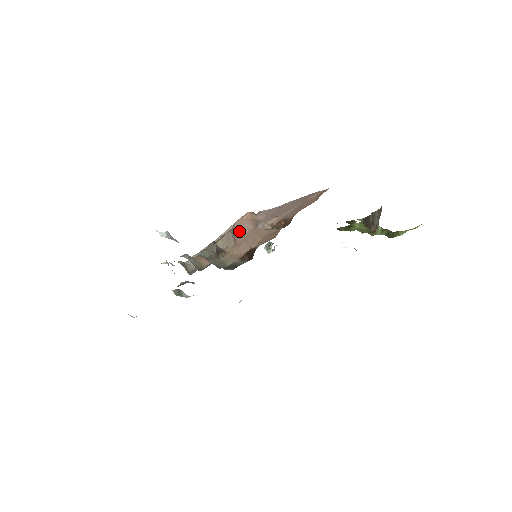
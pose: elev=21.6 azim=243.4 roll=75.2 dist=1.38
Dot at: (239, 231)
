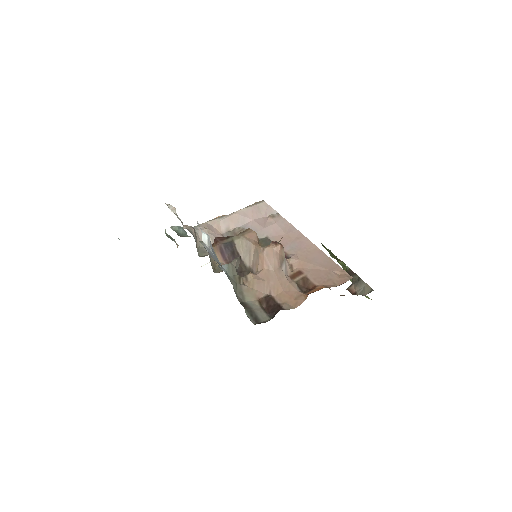
Dot at: (265, 262)
